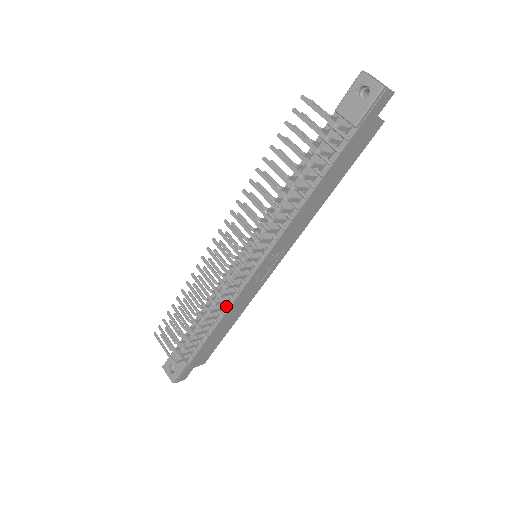
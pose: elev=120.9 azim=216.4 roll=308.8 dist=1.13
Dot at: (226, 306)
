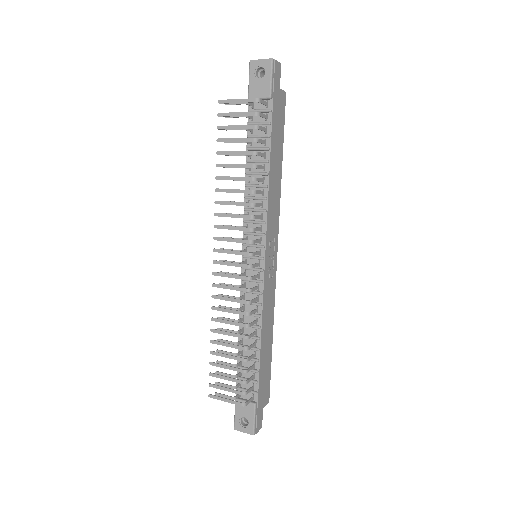
Dot at: (258, 315)
